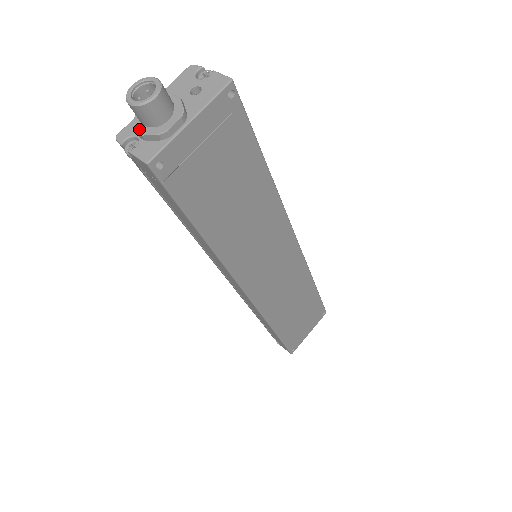
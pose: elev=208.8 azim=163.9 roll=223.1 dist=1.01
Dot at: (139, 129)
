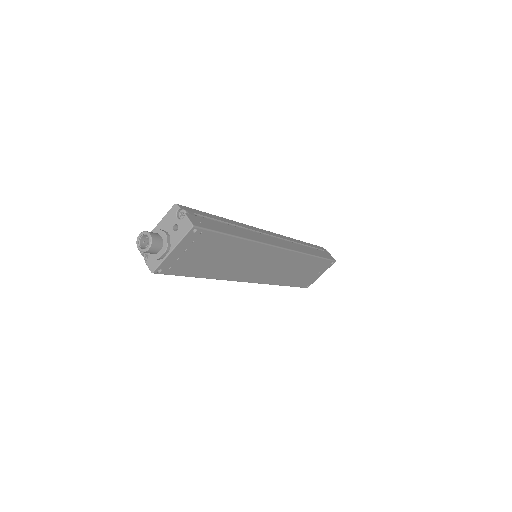
Dot at: occluded
